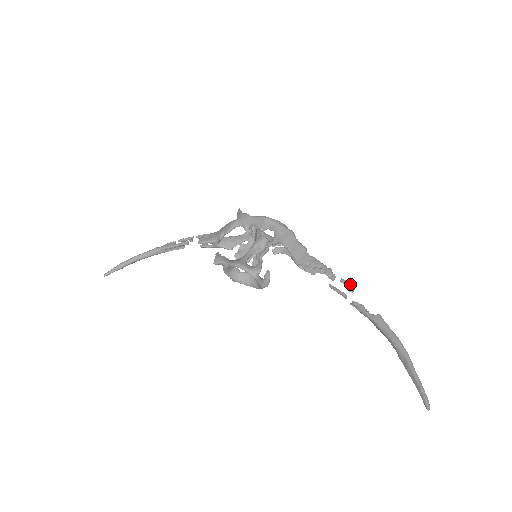
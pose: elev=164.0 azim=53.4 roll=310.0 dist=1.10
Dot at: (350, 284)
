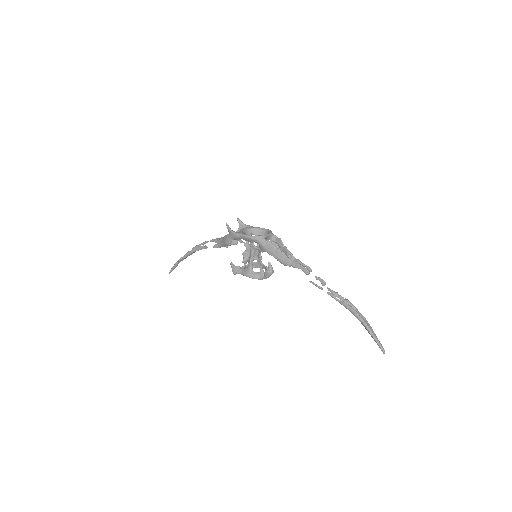
Dot at: (322, 279)
